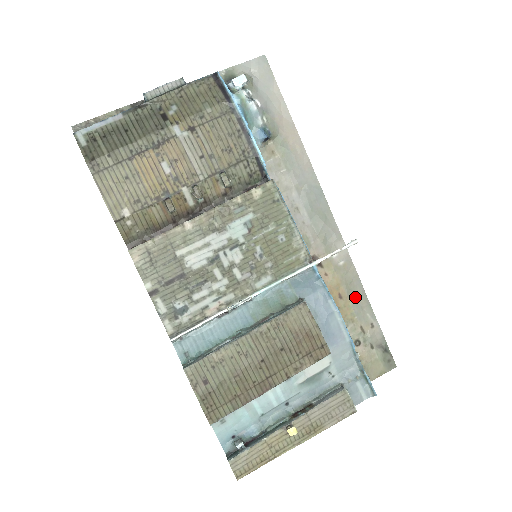
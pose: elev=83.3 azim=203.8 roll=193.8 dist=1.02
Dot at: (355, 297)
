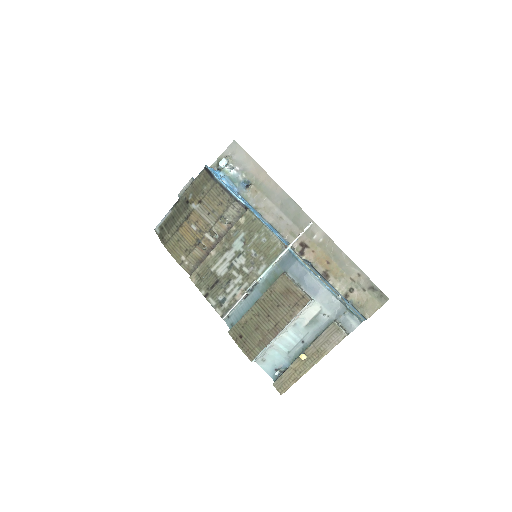
Dot at: (339, 259)
